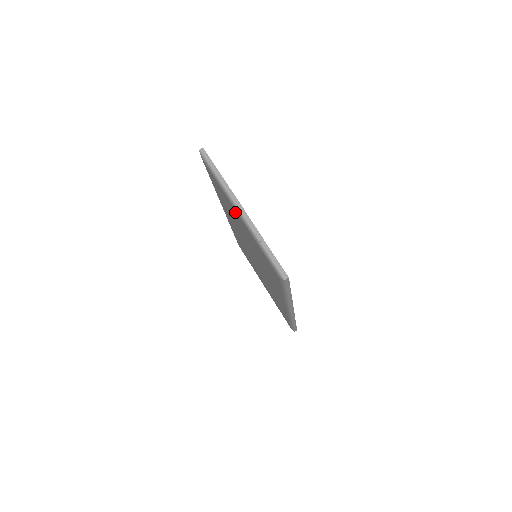
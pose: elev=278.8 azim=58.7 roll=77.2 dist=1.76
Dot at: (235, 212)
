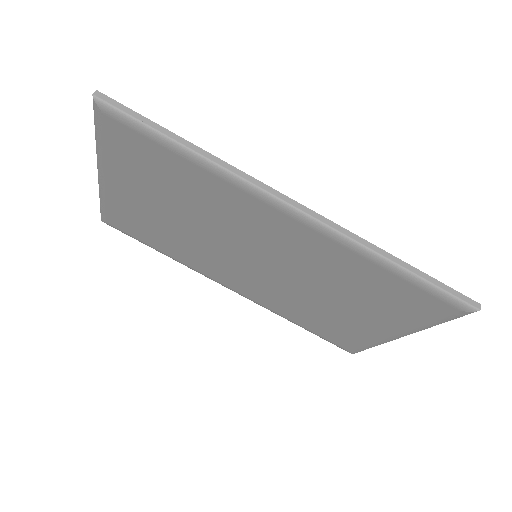
Dot at: (117, 192)
